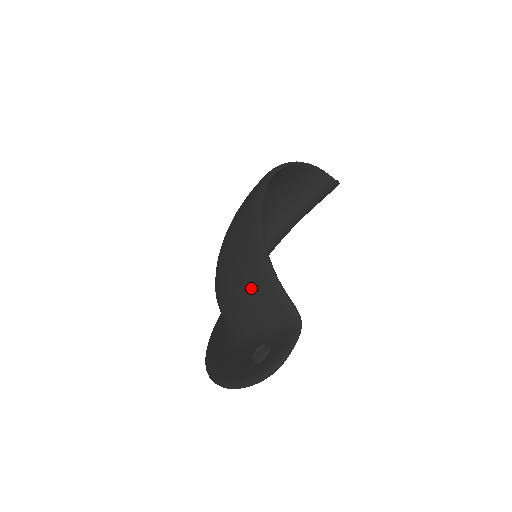
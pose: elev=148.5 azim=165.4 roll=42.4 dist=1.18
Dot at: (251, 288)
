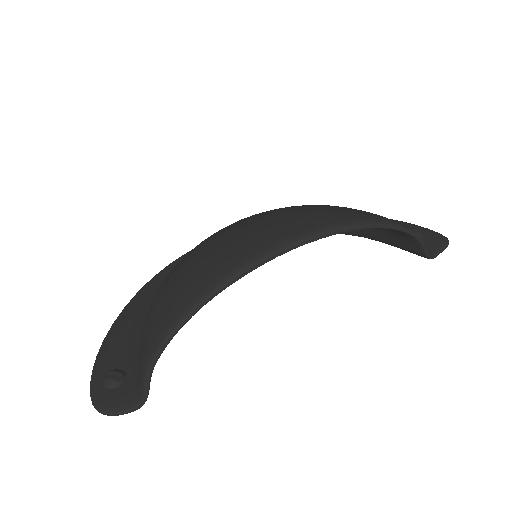
Dot at: (146, 337)
